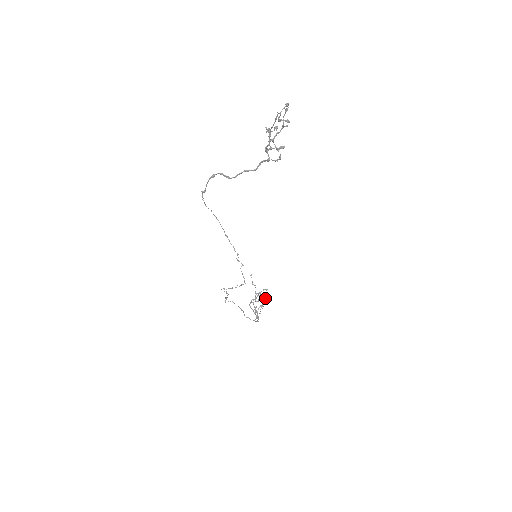
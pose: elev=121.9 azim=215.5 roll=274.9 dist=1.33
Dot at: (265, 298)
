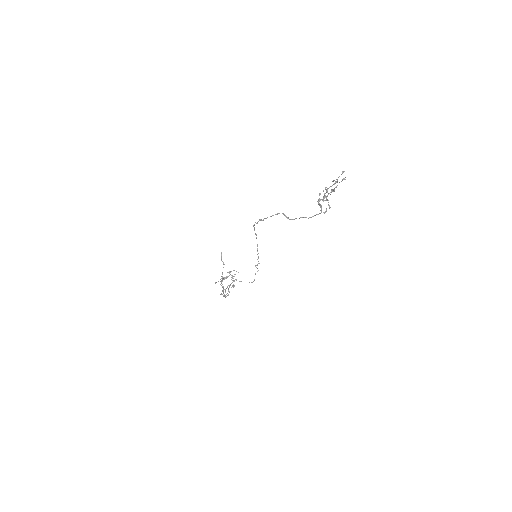
Dot at: occluded
